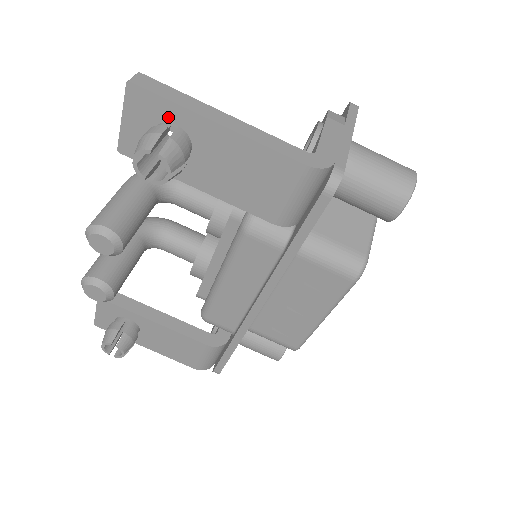
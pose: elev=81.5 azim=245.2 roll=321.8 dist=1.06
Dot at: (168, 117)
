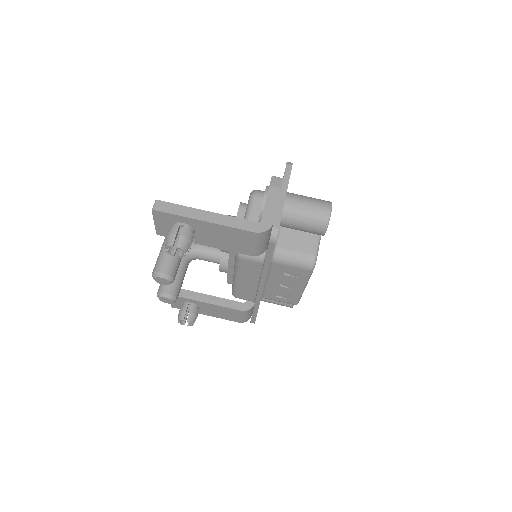
Dot at: (177, 220)
